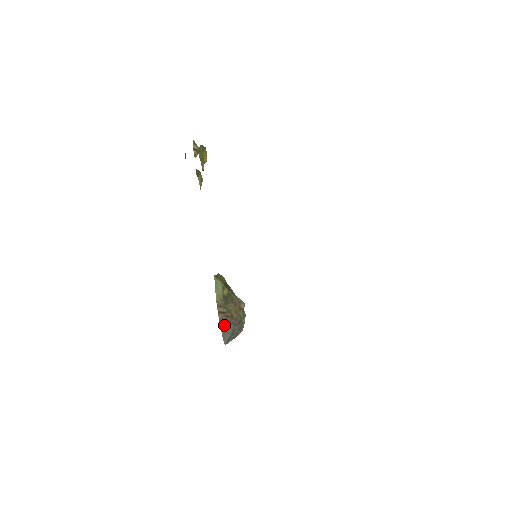
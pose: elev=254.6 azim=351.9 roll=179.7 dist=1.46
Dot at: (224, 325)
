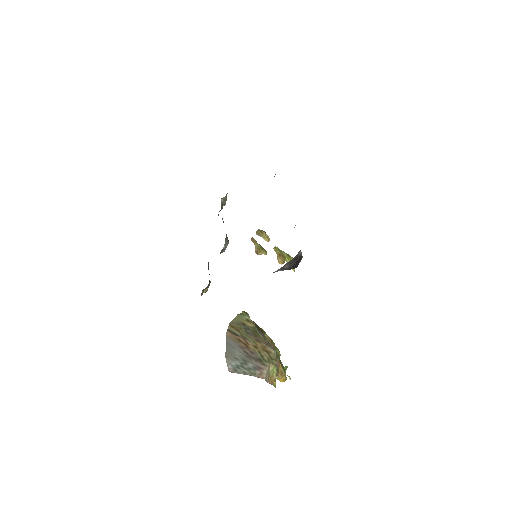
Dot at: (232, 347)
